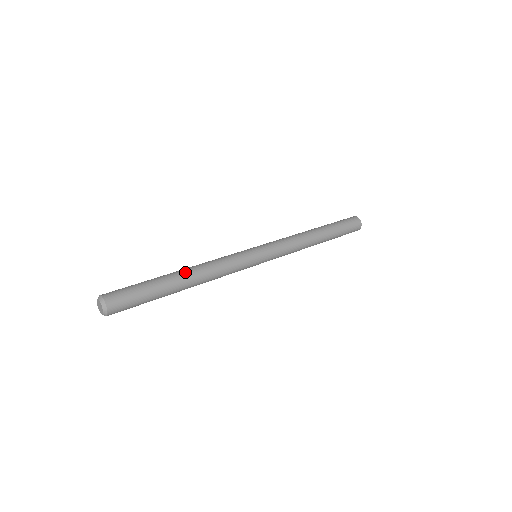
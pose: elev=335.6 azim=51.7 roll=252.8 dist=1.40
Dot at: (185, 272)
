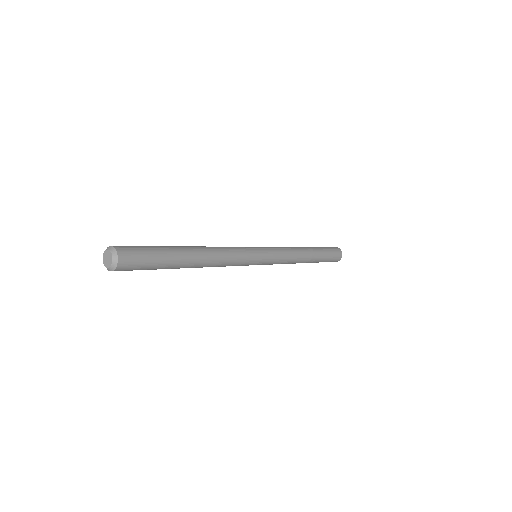
Dot at: (192, 246)
